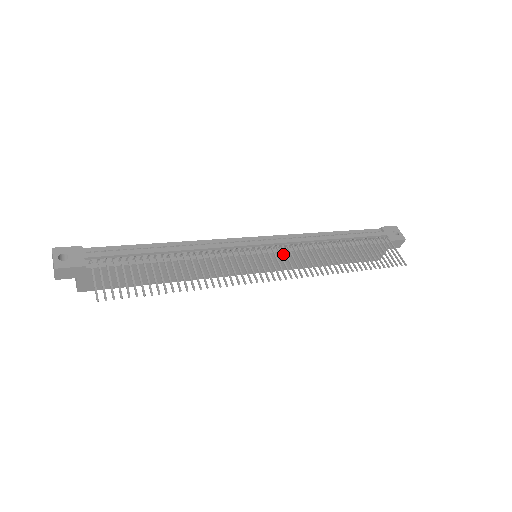
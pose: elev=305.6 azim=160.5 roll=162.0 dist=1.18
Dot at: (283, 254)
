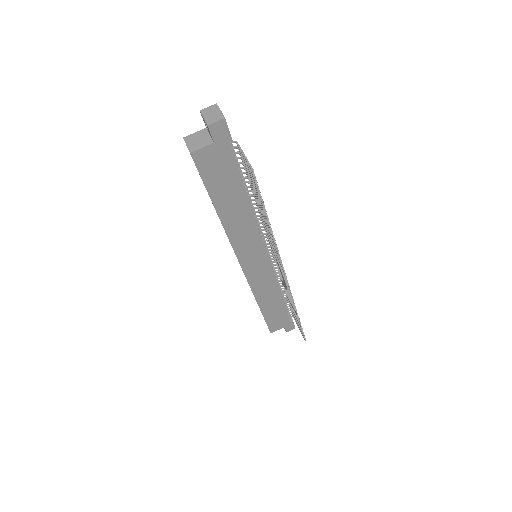
Dot at: (269, 270)
